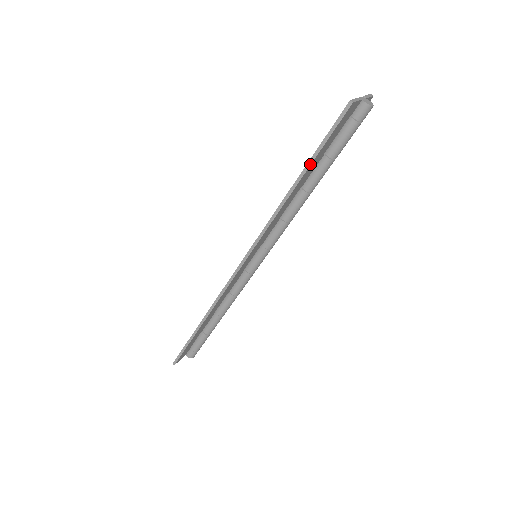
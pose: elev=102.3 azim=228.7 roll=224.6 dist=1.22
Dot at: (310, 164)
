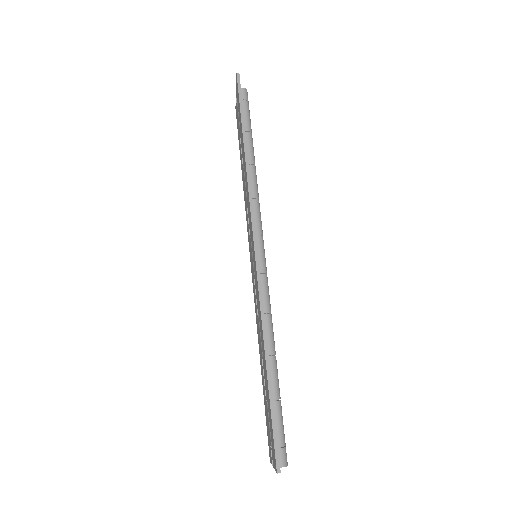
Dot at: (244, 123)
